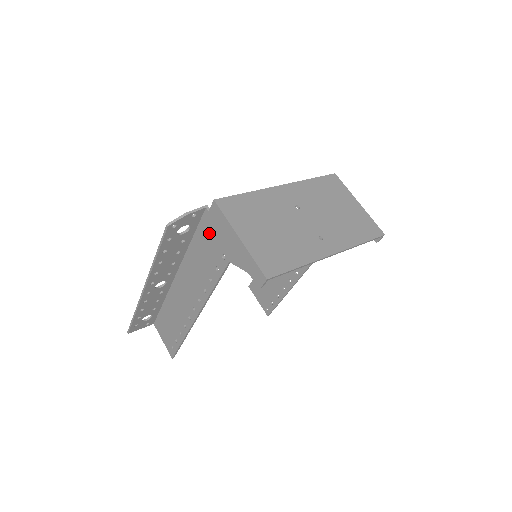
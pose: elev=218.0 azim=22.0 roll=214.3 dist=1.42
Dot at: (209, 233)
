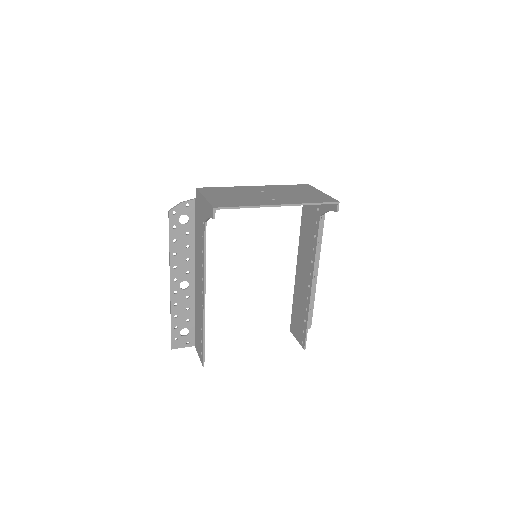
Dot at: (198, 215)
